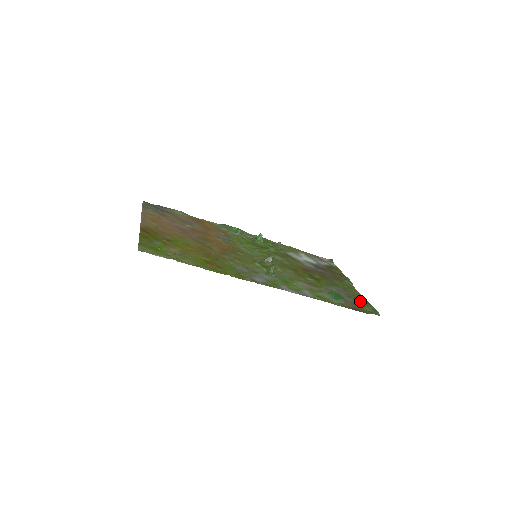
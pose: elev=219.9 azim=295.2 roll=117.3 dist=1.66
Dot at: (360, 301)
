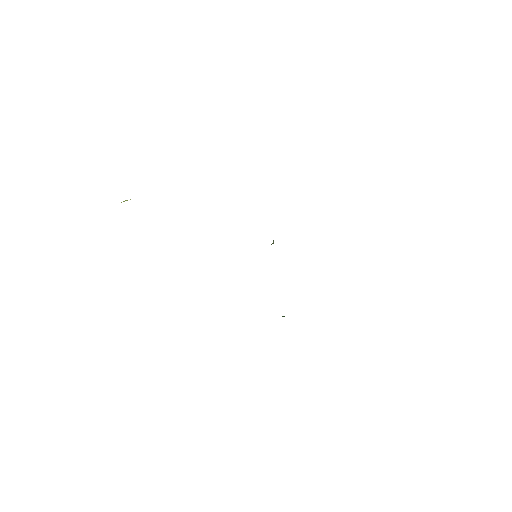
Dot at: occluded
